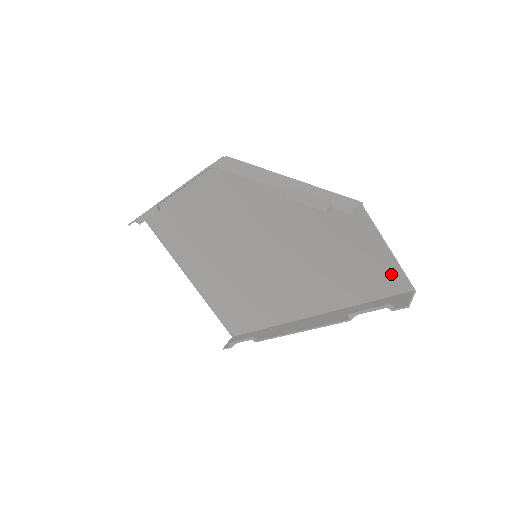
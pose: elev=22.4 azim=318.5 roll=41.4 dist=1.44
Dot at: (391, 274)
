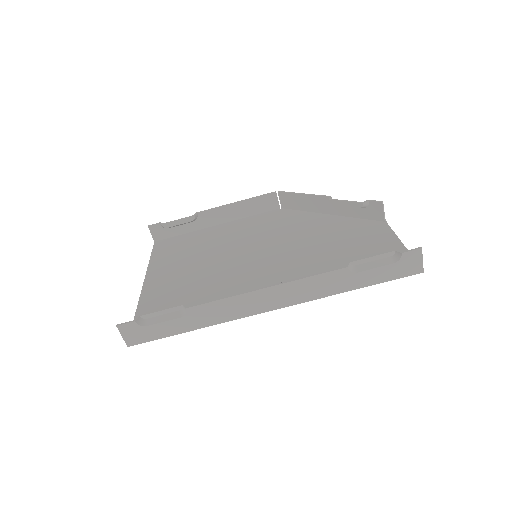
Dot at: occluded
